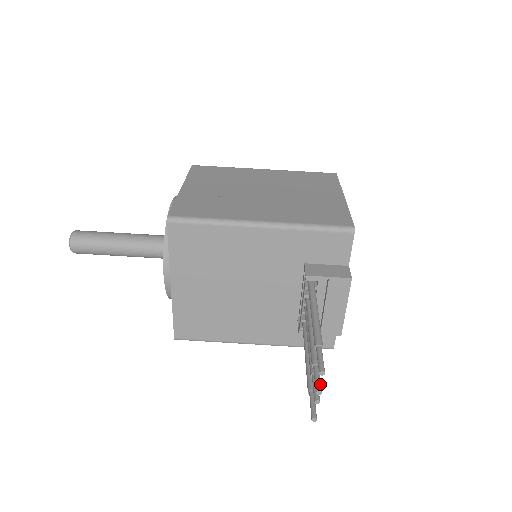
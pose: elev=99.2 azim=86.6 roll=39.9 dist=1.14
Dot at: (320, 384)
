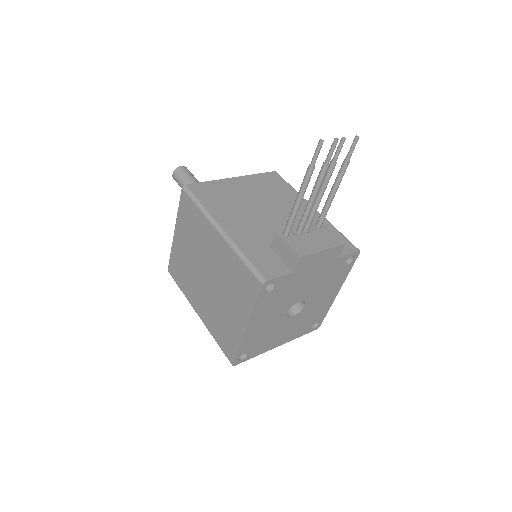
Dot at: occluded
